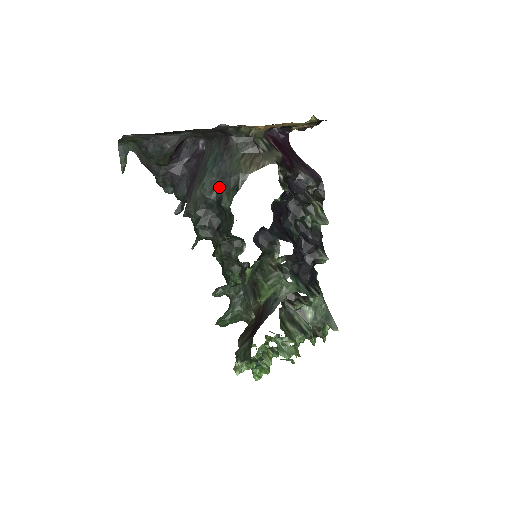
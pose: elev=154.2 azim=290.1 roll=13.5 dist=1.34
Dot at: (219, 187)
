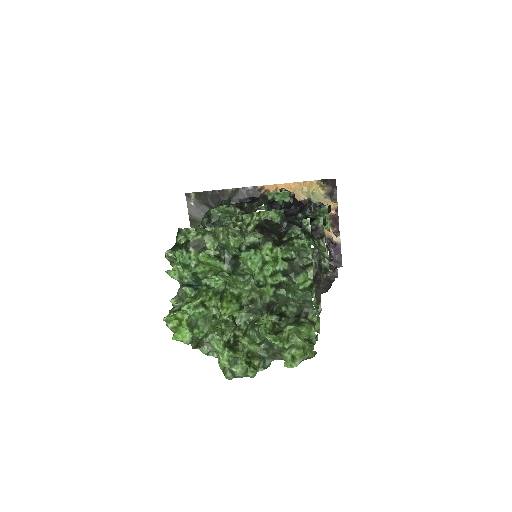
Dot at: occluded
